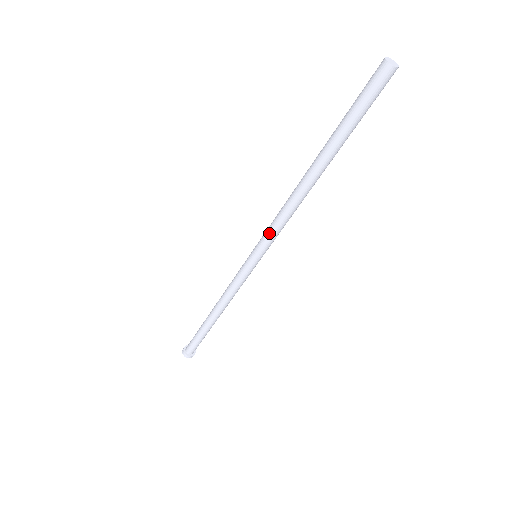
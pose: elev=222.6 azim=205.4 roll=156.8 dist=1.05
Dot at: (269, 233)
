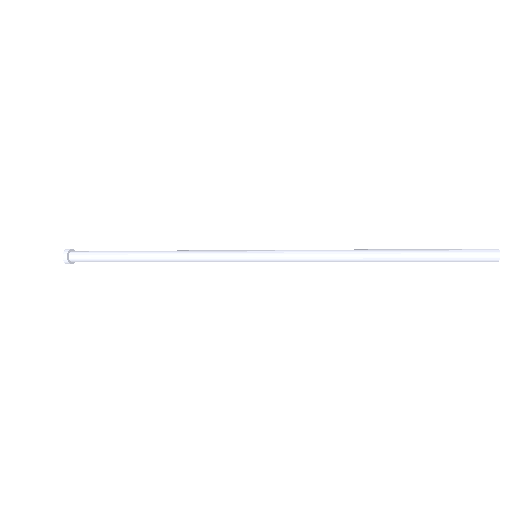
Dot at: occluded
